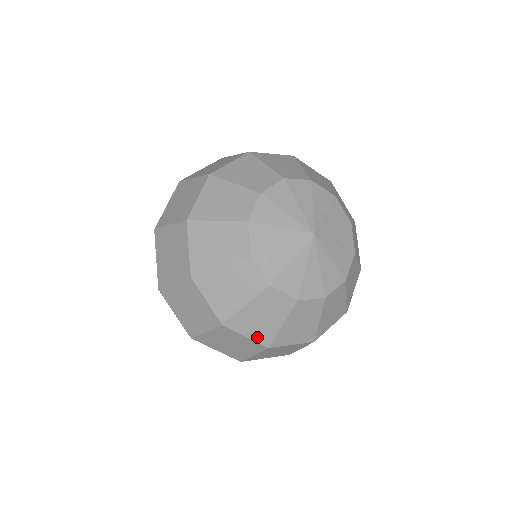
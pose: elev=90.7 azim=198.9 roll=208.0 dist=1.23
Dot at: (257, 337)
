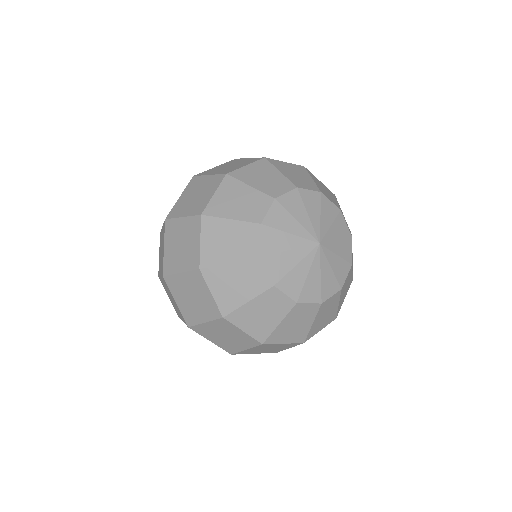
Dot at: (205, 251)
